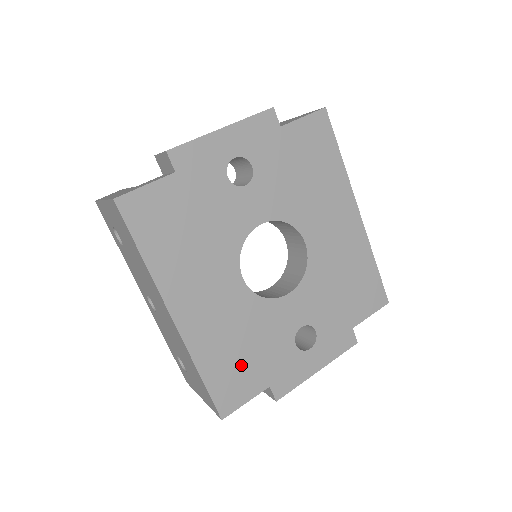
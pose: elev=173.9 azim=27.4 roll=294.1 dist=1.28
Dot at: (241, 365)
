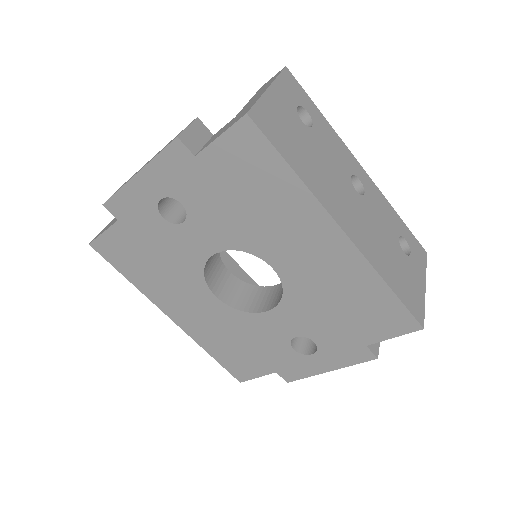
Dot at: (242, 354)
